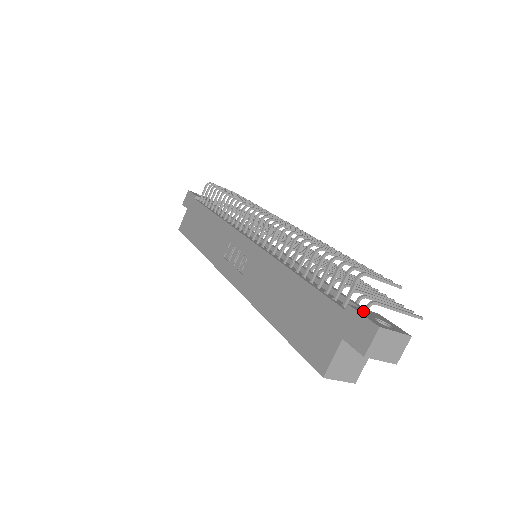
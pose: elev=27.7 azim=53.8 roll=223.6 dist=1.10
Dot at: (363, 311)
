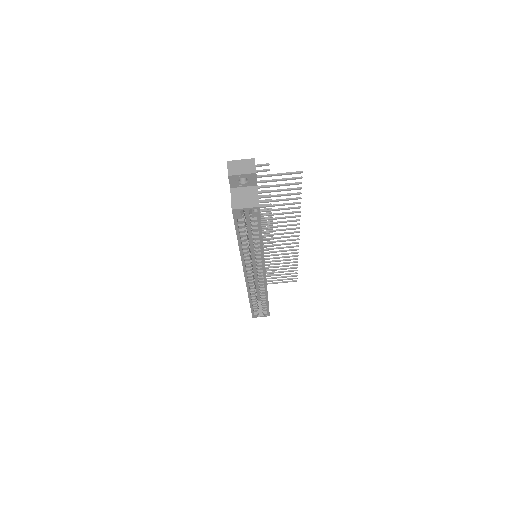
Dot at: occluded
